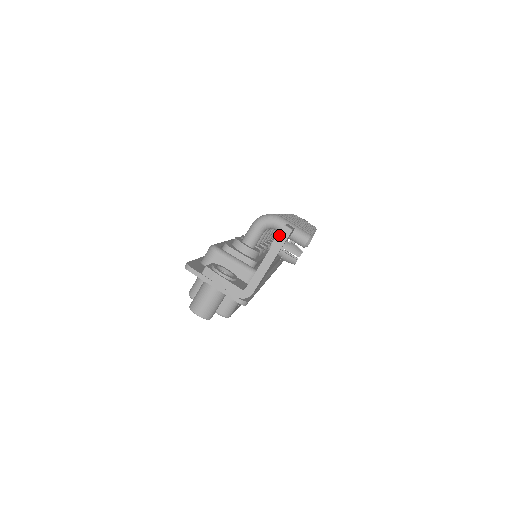
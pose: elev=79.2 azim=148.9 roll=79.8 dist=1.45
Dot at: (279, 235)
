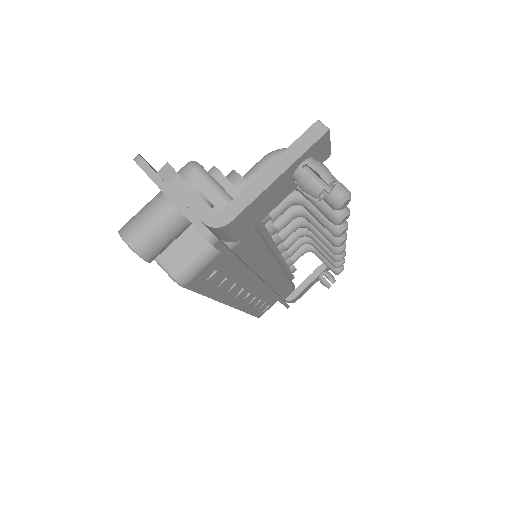
Dot at: (304, 133)
